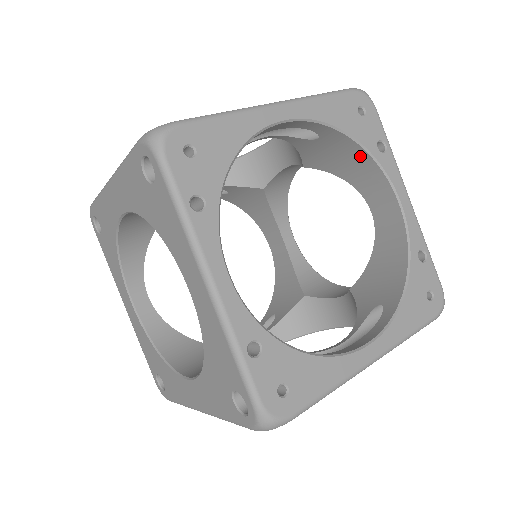
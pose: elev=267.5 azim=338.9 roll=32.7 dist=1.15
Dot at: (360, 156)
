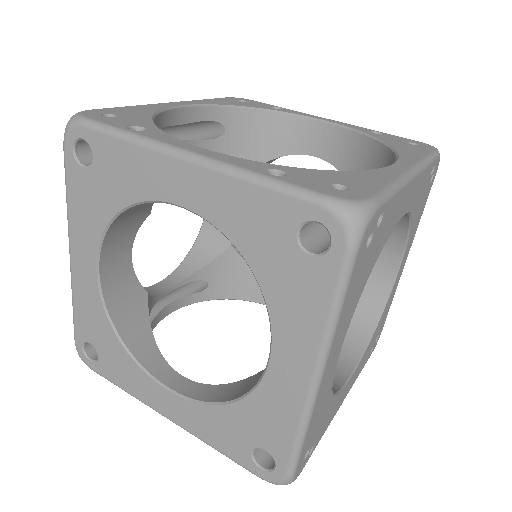
Dot at: (266, 120)
